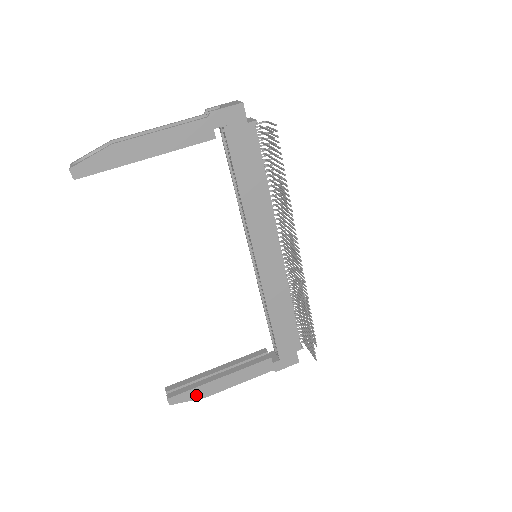
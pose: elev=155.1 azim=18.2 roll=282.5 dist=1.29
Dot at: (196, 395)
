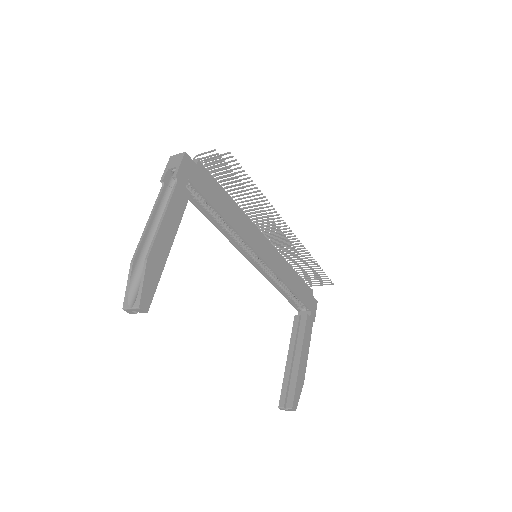
Dot at: (300, 387)
